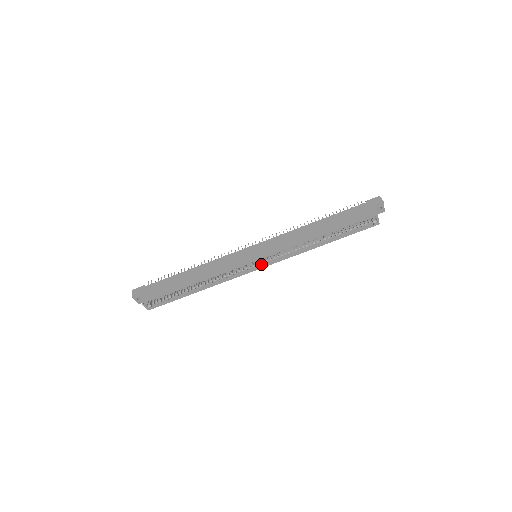
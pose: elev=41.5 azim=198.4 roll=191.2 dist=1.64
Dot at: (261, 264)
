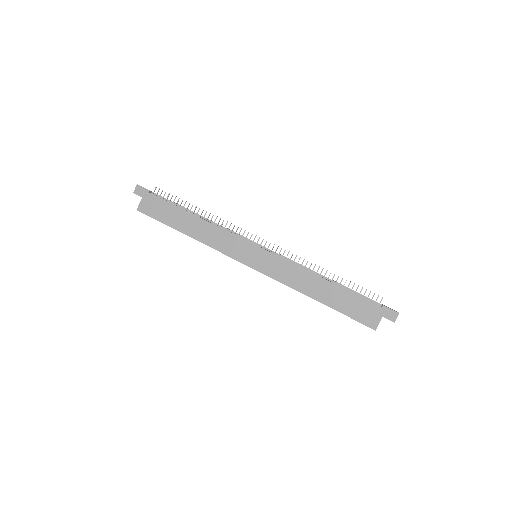
Dot at: occluded
